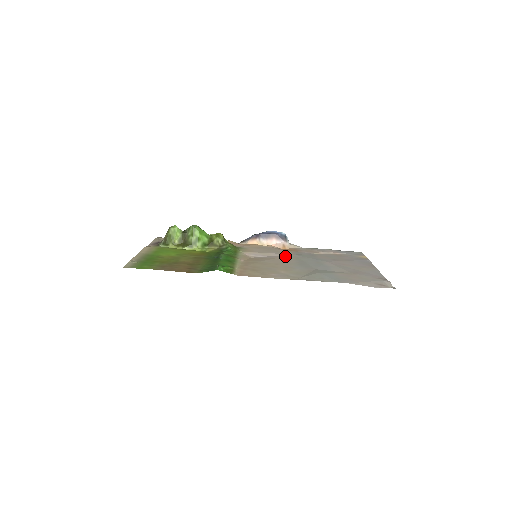
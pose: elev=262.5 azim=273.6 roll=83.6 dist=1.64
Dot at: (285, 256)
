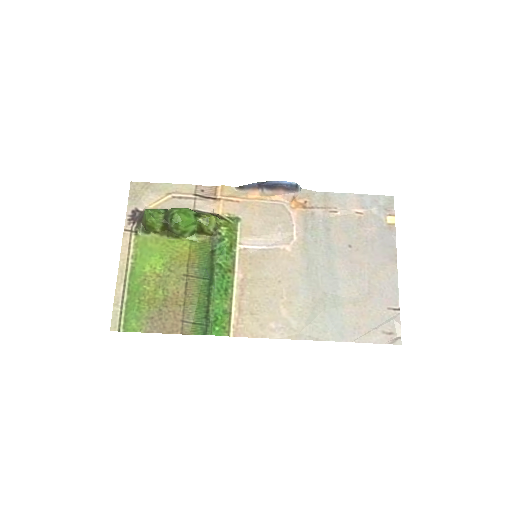
Dot at: (292, 242)
